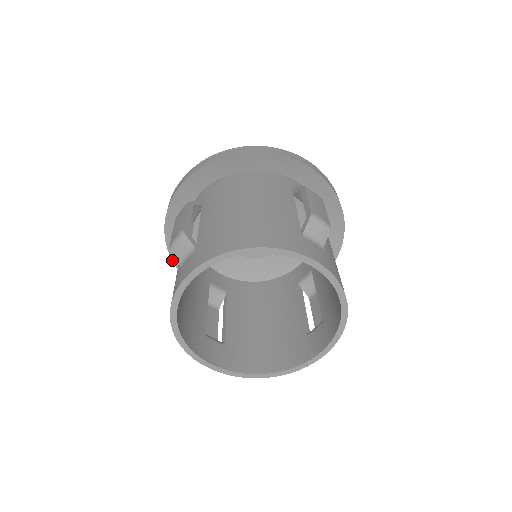
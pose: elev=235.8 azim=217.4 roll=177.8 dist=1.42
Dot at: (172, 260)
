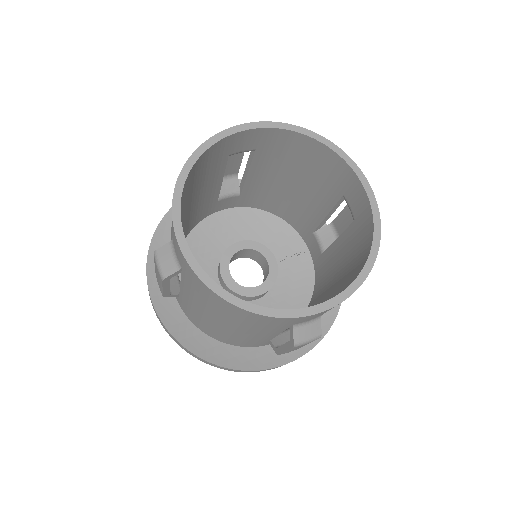
Dot at: (220, 367)
